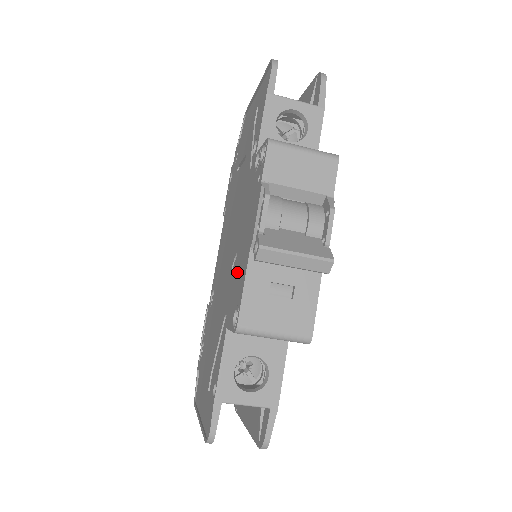
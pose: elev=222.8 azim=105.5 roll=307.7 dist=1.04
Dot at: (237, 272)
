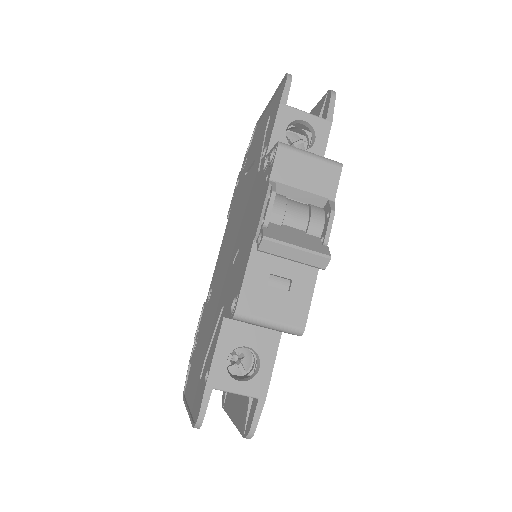
Dot at: (238, 264)
